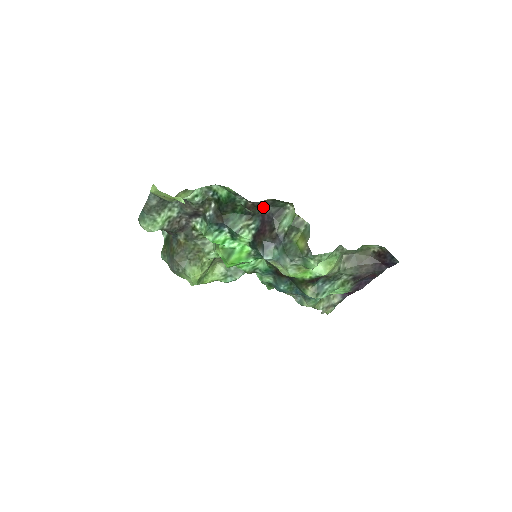
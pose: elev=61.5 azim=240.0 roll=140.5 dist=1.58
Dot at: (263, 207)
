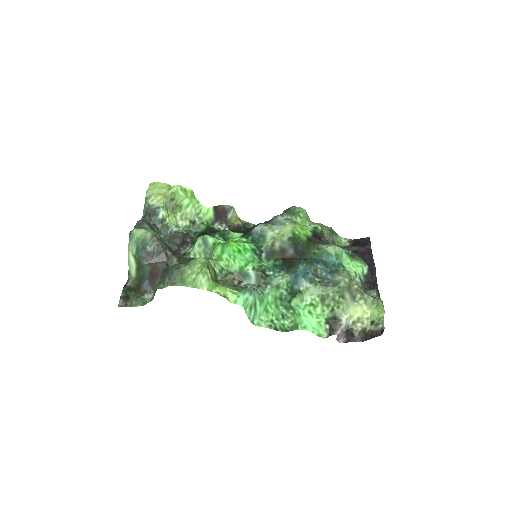
Dot at: (239, 229)
